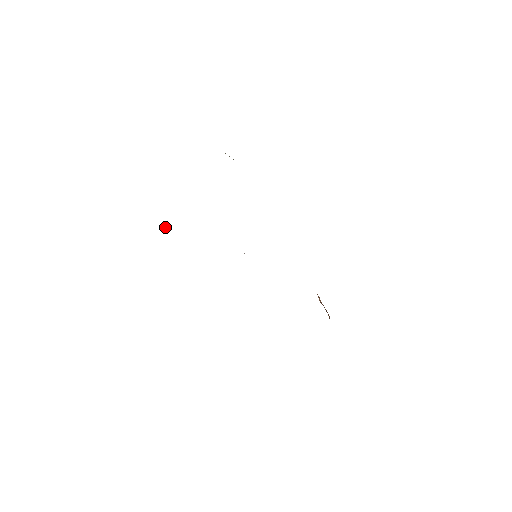
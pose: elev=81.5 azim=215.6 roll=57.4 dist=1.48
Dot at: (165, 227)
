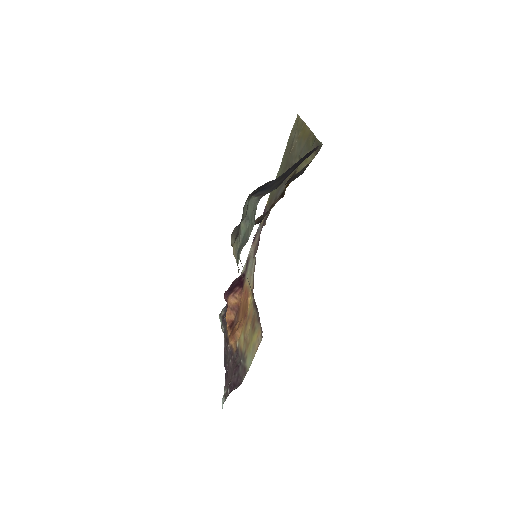
Dot at: (251, 194)
